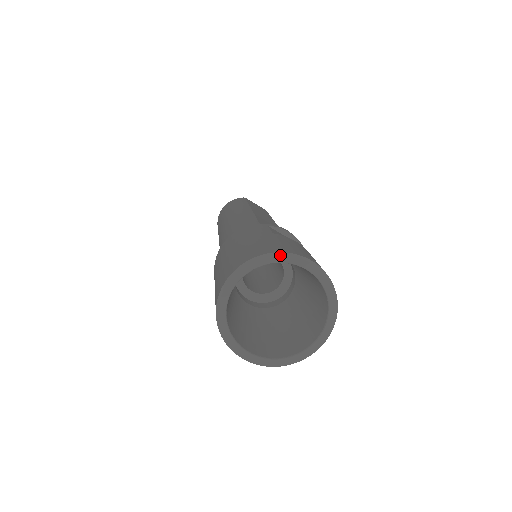
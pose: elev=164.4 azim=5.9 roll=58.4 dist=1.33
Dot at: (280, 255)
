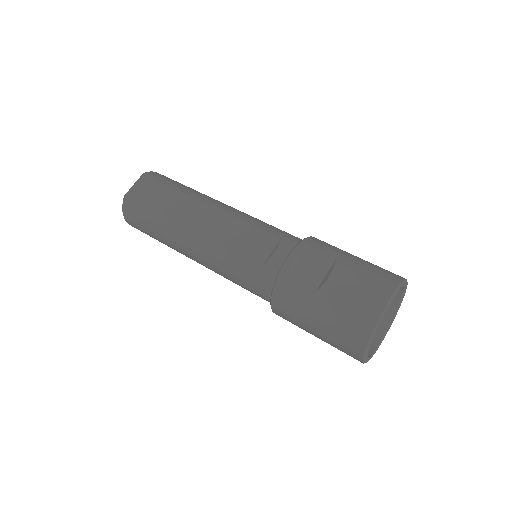
Dot at: (376, 329)
